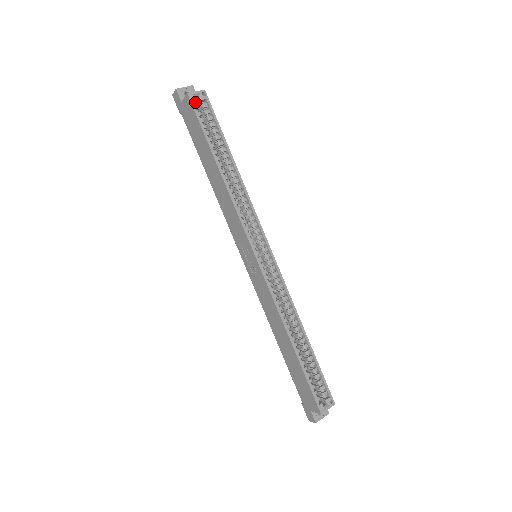
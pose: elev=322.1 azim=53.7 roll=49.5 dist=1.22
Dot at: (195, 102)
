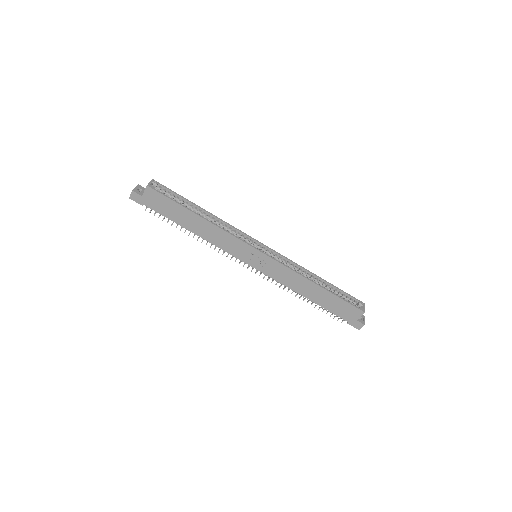
Dot at: (154, 189)
